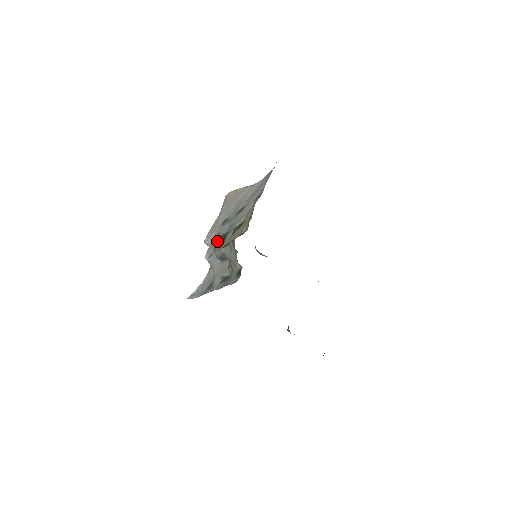
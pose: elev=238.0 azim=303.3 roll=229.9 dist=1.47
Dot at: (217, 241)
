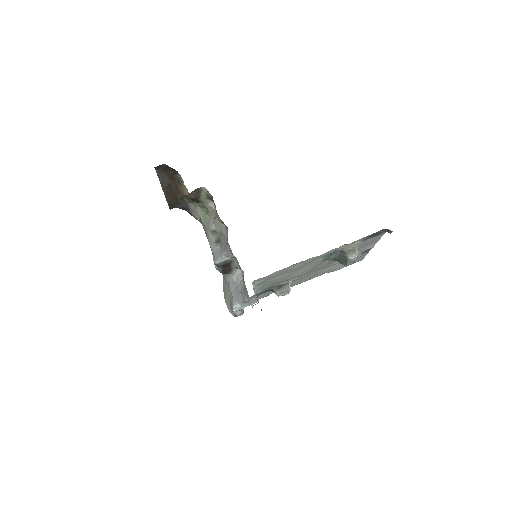
Dot at: (212, 254)
